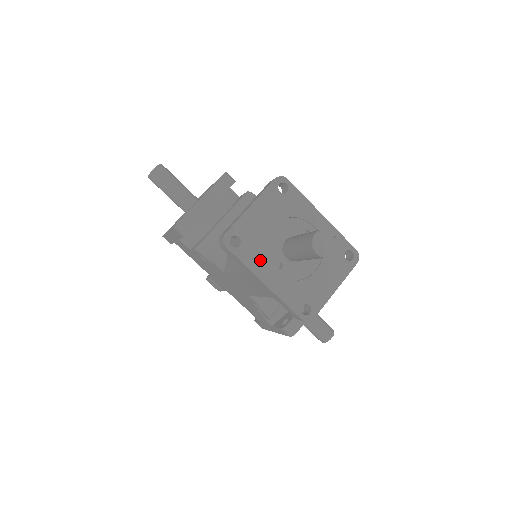
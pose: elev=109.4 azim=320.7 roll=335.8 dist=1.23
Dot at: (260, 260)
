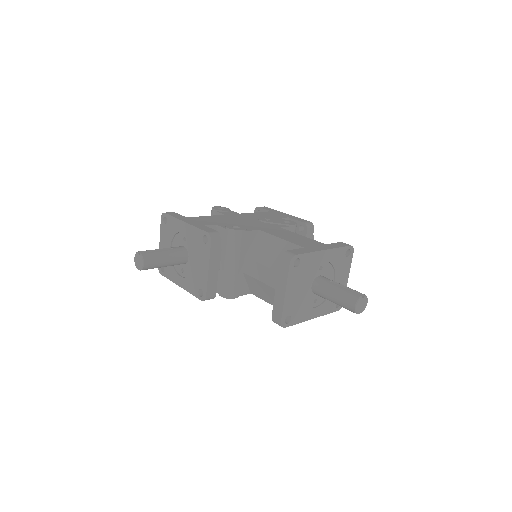
Dot at: (305, 312)
